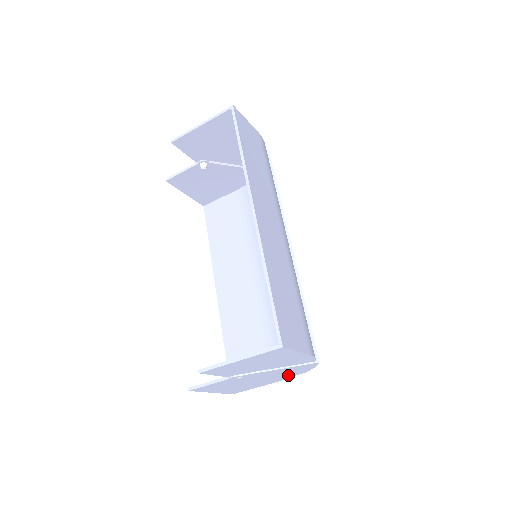
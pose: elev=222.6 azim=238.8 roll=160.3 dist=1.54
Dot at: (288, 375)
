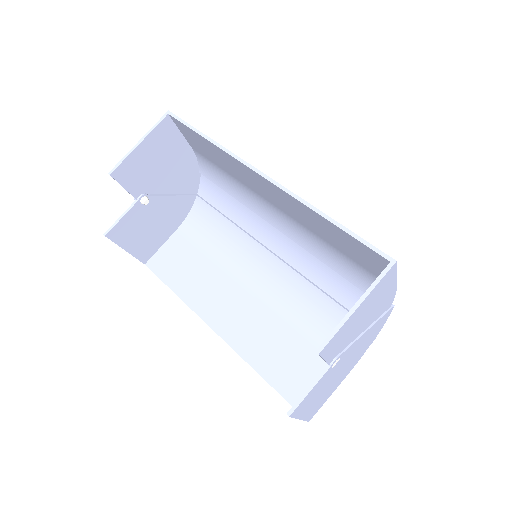
Dot at: (363, 349)
